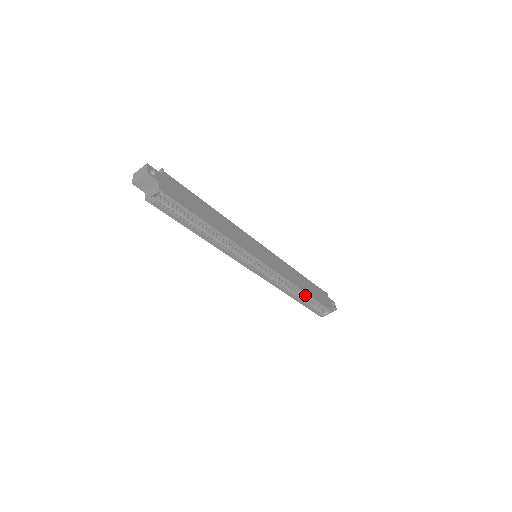
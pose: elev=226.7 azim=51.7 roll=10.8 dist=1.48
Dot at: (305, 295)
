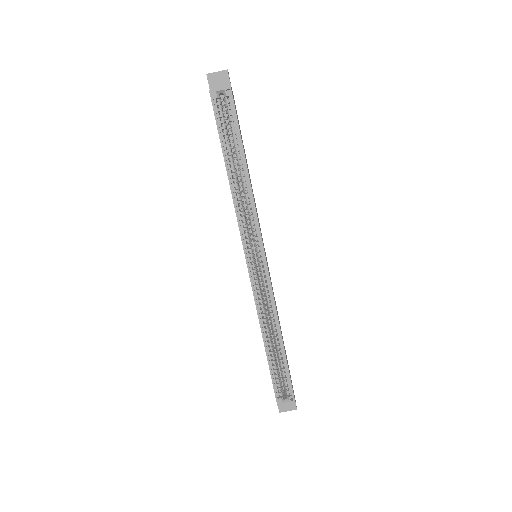
Dot at: (278, 349)
